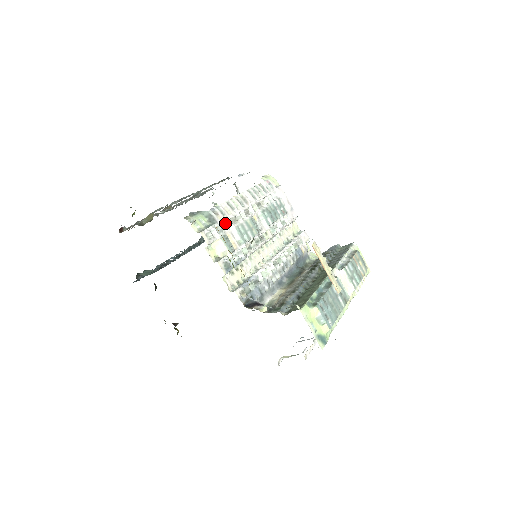
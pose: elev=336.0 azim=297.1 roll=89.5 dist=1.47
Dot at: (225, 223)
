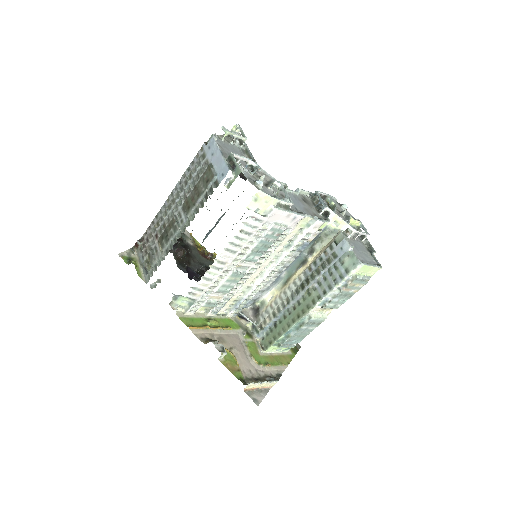
Dot at: (204, 296)
